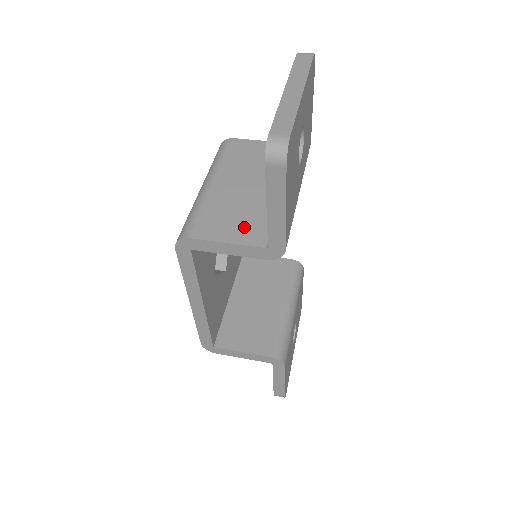
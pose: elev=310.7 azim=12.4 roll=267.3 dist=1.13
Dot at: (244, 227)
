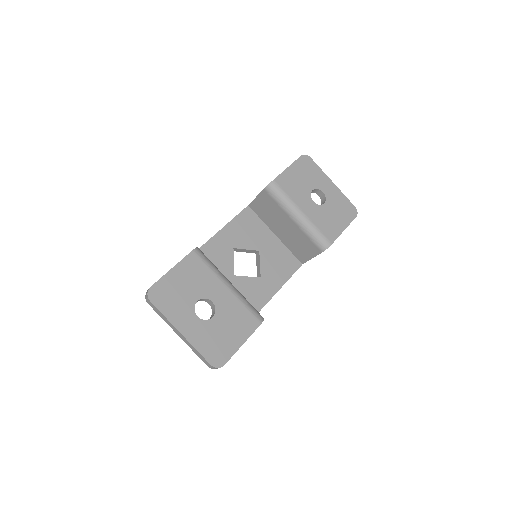
Dot at: occluded
